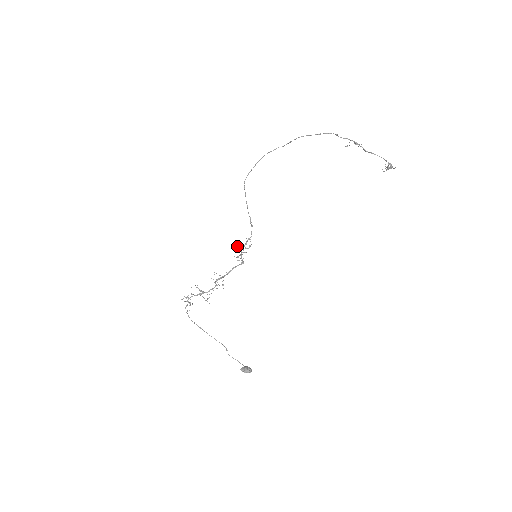
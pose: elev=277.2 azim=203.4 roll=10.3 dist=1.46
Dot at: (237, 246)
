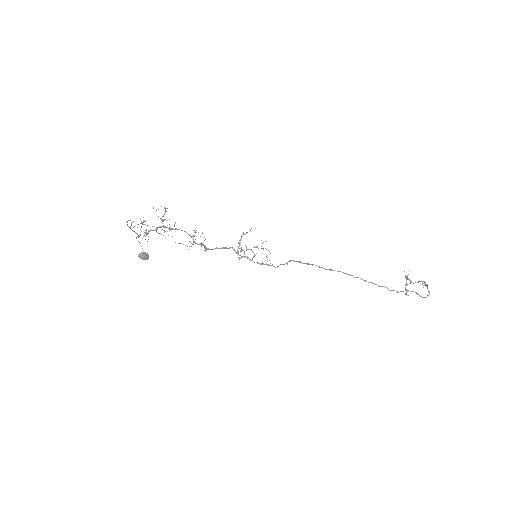
Dot at: occluded
